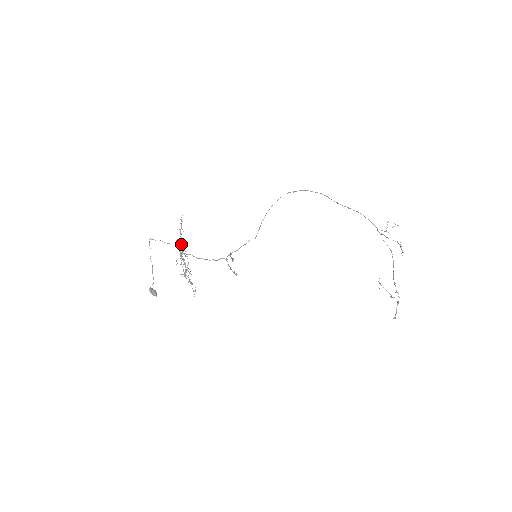
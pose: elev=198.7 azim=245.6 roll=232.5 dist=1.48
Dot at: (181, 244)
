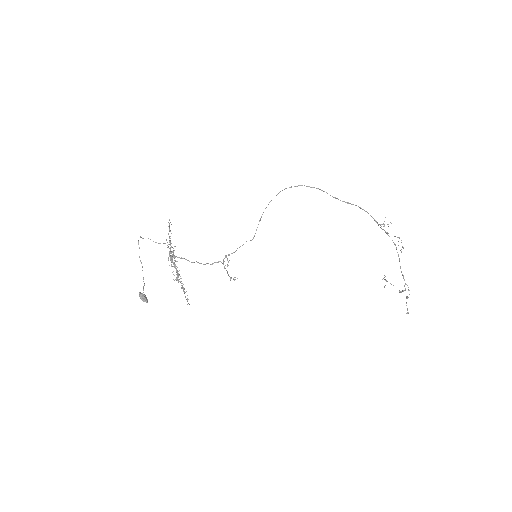
Dot at: (170, 248)
